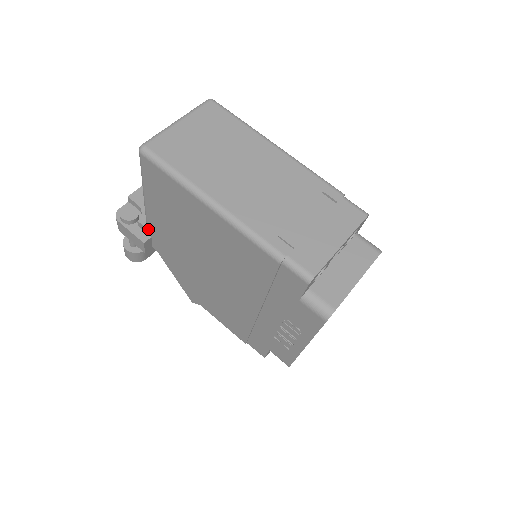
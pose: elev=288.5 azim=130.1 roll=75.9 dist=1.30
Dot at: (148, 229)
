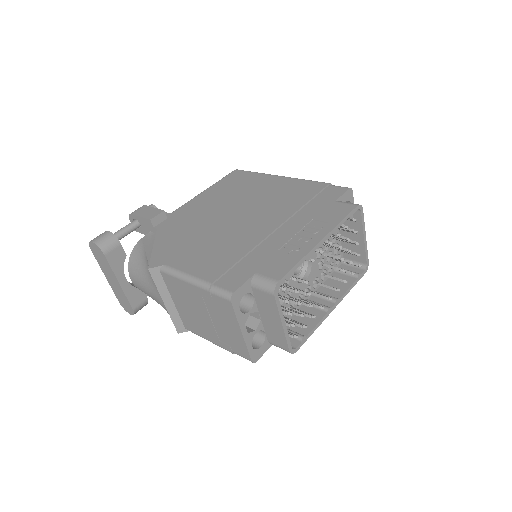
Dot at: (172, 213)
